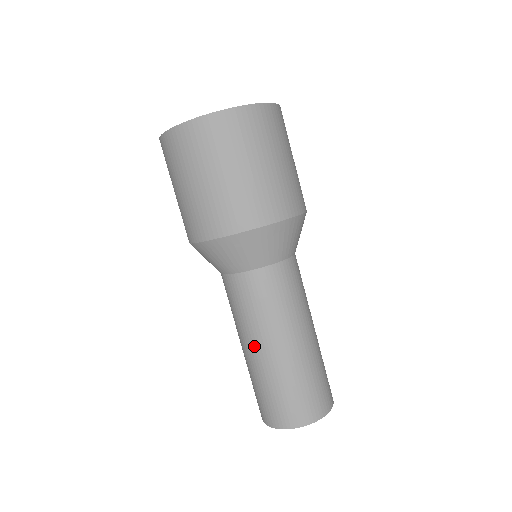
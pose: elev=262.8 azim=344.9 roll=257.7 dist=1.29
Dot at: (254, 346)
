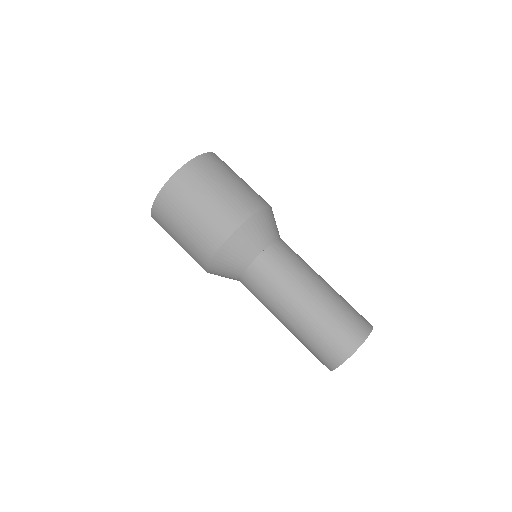
Dot at: occluded
